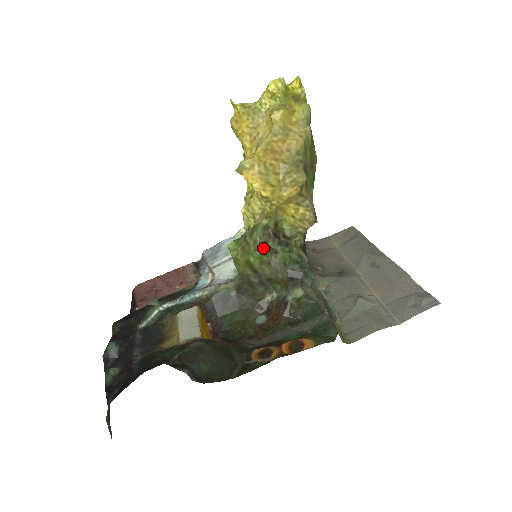
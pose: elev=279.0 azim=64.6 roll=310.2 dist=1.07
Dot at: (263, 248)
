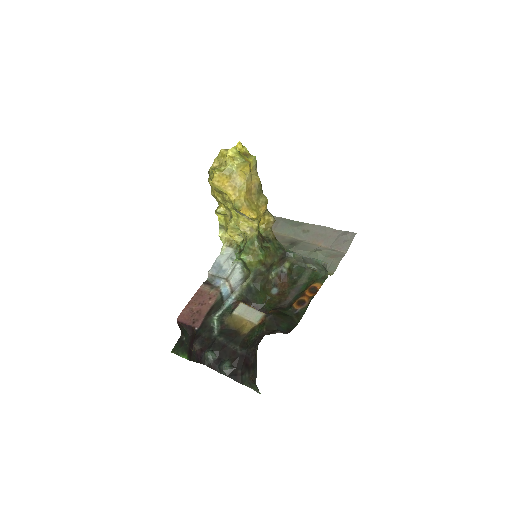
Dot at: (262, 249)
